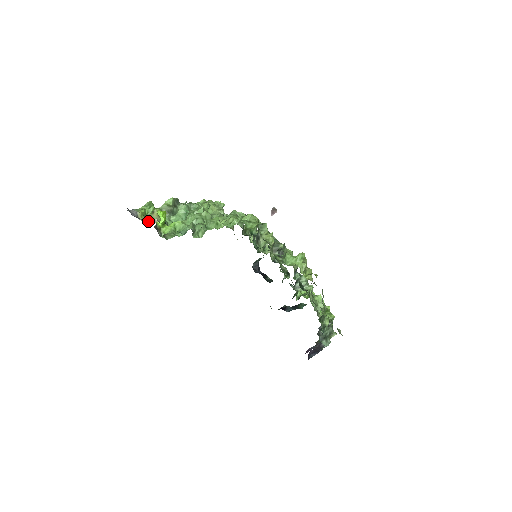
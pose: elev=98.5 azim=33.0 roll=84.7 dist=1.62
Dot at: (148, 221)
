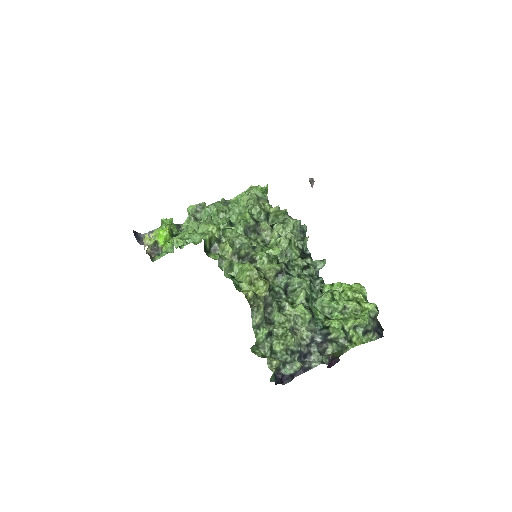
Dot at: occluded
